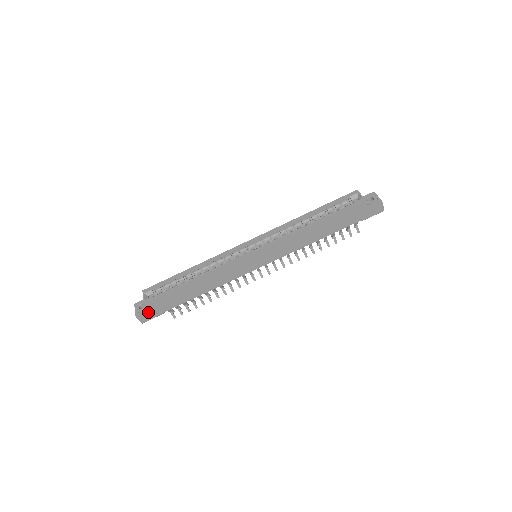
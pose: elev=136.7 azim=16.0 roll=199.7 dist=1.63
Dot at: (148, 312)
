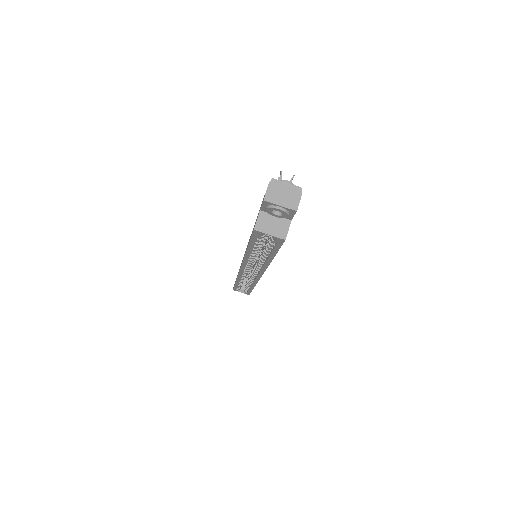
Dot at: occluded
